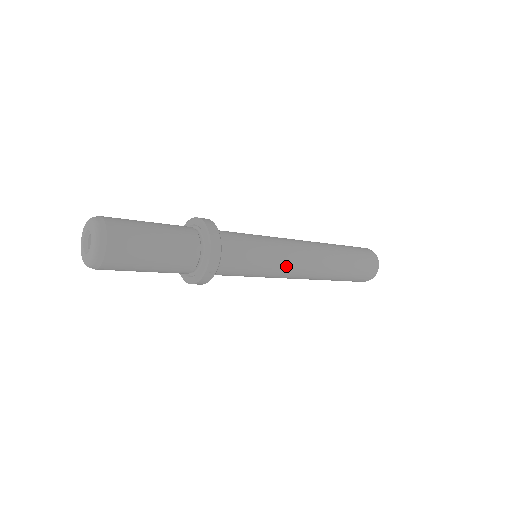
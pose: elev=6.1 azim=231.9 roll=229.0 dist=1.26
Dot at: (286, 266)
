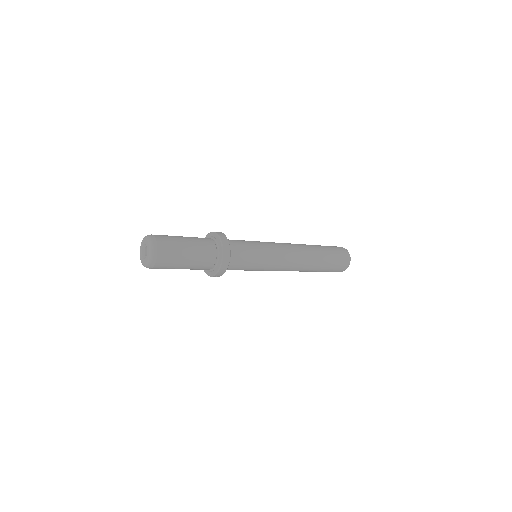
Dot at: (271, 270)
